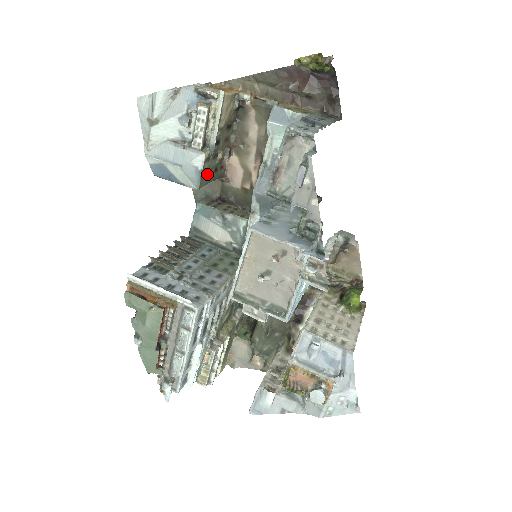
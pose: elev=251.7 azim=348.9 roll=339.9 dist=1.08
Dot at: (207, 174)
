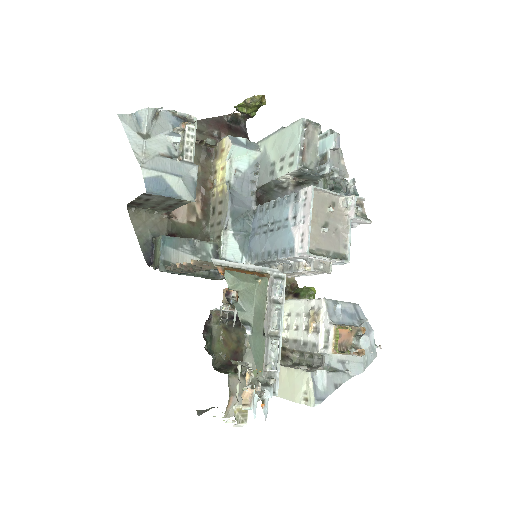
Dot at: occluded
